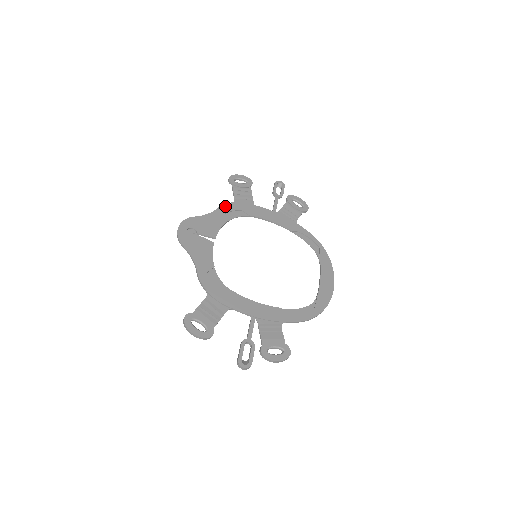
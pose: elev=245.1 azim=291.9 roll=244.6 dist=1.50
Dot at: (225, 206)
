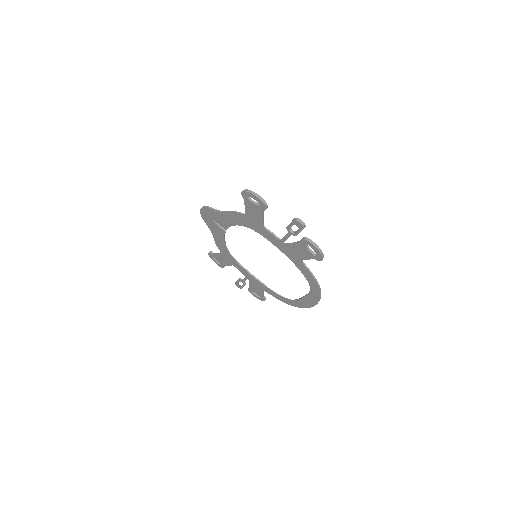
Dot at: (218, 244)
